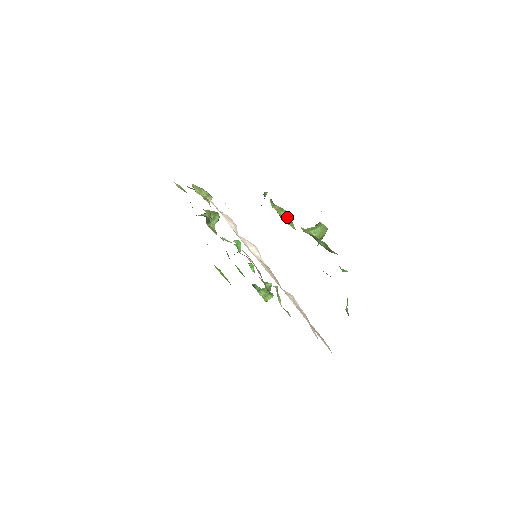
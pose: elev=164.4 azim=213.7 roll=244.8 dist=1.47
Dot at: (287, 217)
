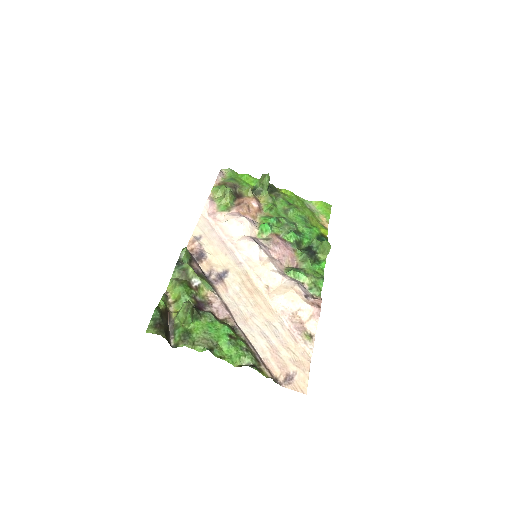
Dot at: (178, 292)
